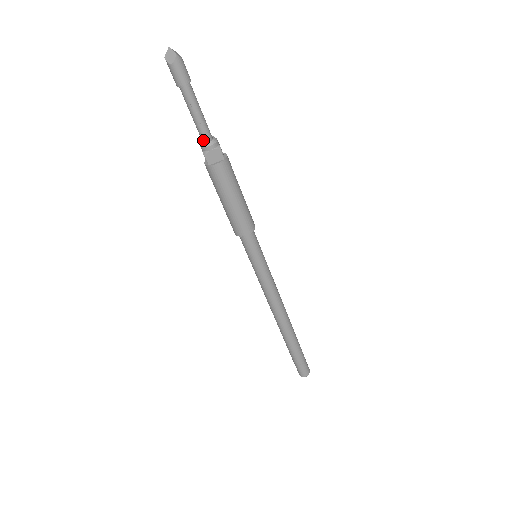
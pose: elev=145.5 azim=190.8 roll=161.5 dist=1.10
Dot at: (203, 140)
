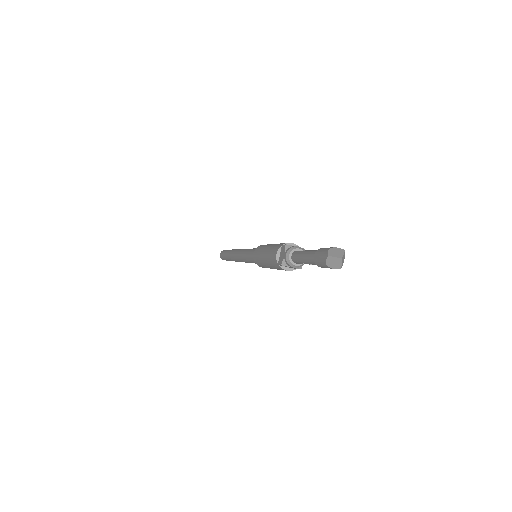
Dot at: (293, 260)
